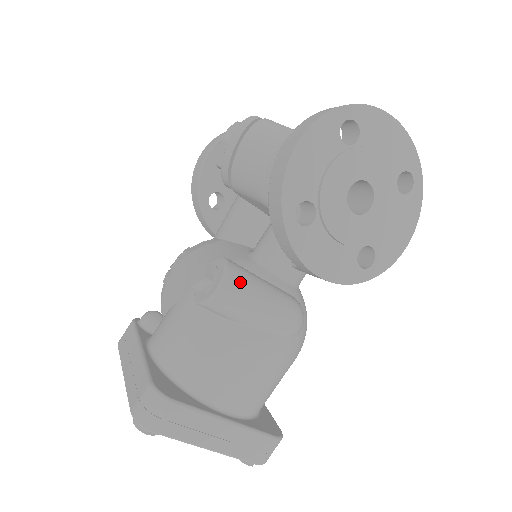
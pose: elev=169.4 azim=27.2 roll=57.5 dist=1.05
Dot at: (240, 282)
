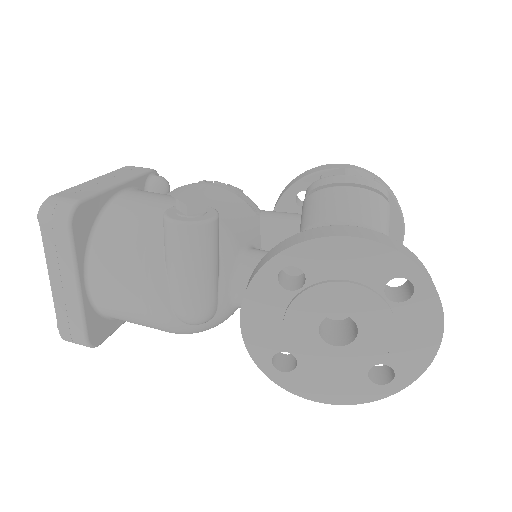
Dot at: (197, 241)
